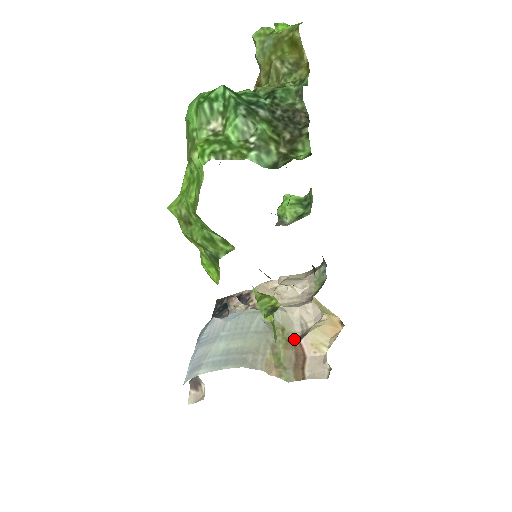
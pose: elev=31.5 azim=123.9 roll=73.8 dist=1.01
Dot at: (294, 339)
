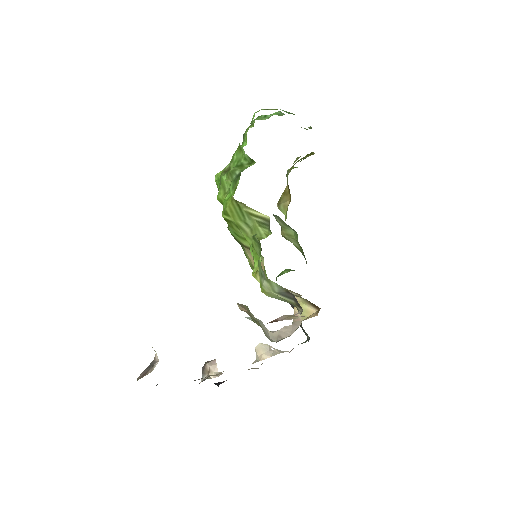
Dot at: occluded
